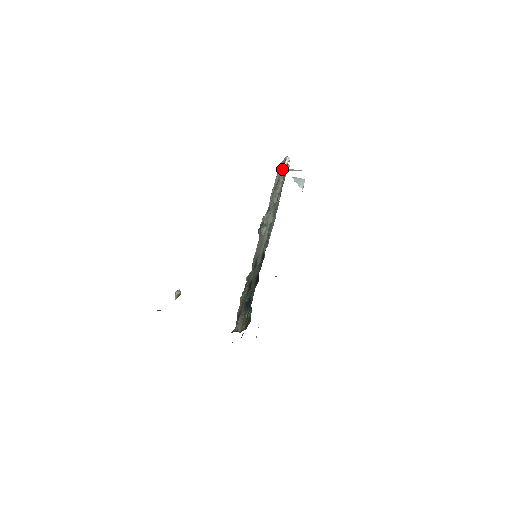
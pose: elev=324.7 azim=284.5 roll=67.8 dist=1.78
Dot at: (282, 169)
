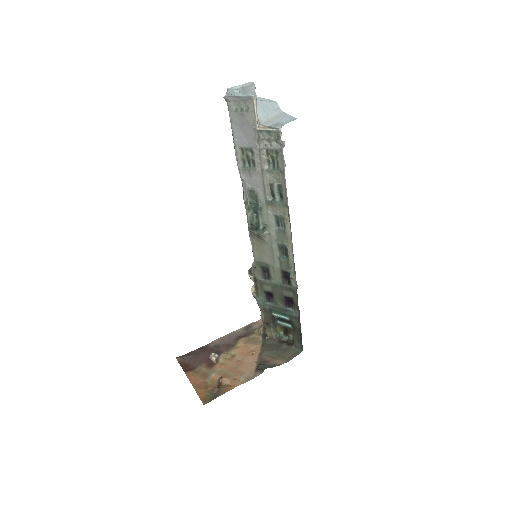
Dot at: (253, 125)
